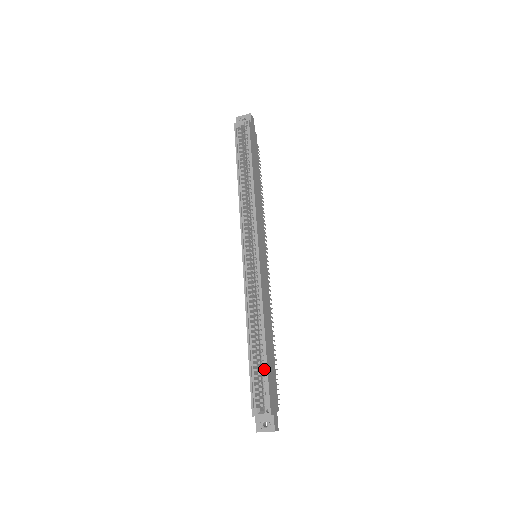
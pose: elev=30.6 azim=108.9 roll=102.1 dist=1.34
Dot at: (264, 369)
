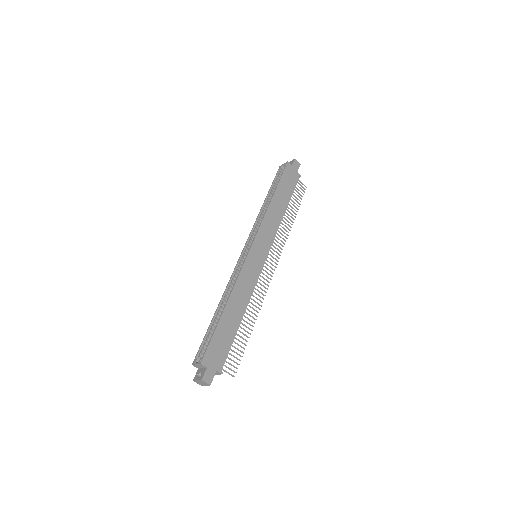
Dot at: (214, 331)
